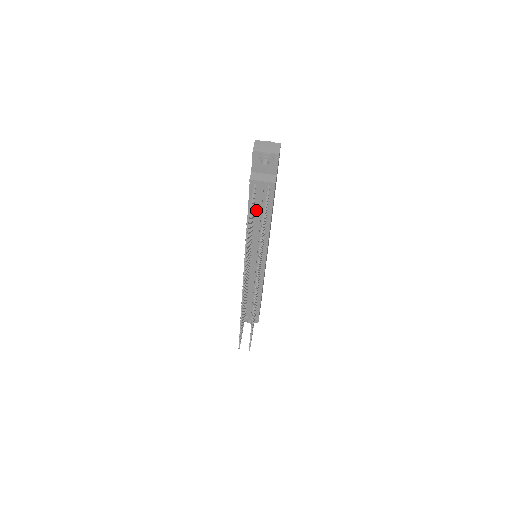
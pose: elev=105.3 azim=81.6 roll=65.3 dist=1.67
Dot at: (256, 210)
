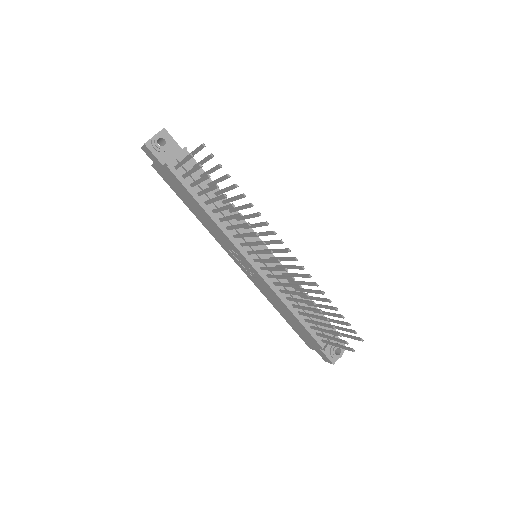
Dot at: occluded
